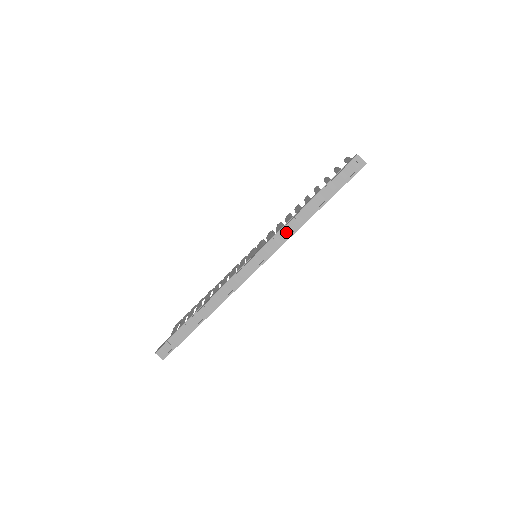
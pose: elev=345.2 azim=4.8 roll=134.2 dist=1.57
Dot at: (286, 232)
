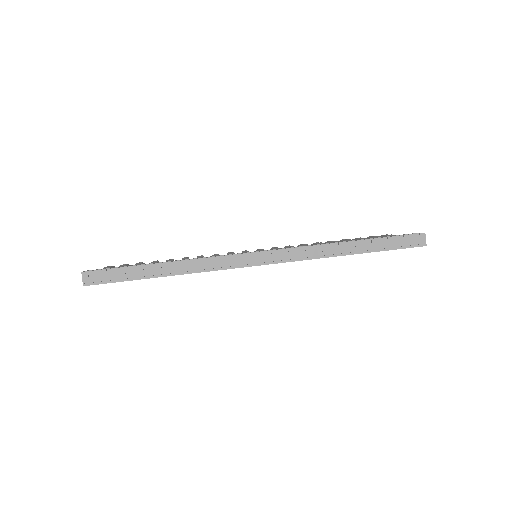
Dot at: (316, 251)
